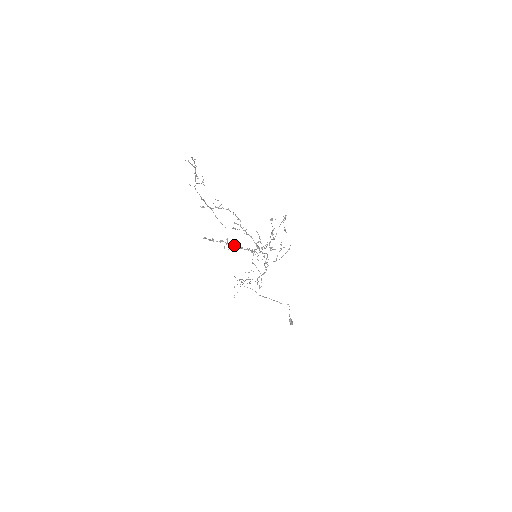
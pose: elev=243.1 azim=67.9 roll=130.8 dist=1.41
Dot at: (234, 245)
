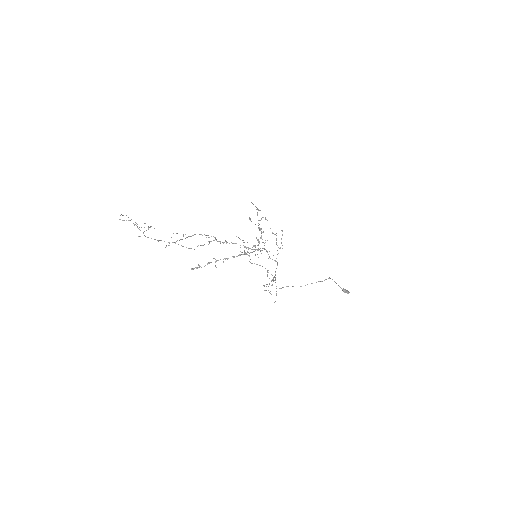
Dot at: (225, 259)
